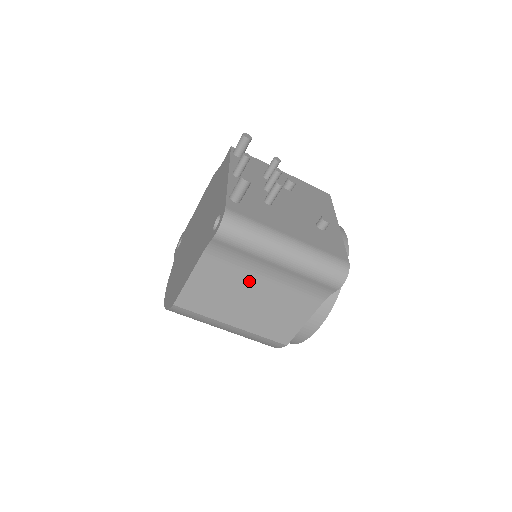
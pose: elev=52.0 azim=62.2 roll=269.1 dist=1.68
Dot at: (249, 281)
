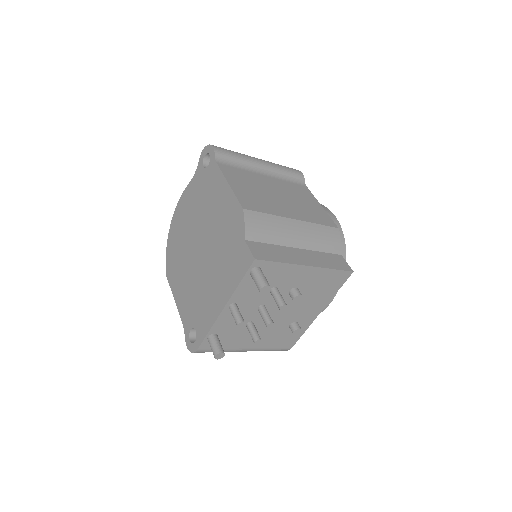
Dot at: occluded
